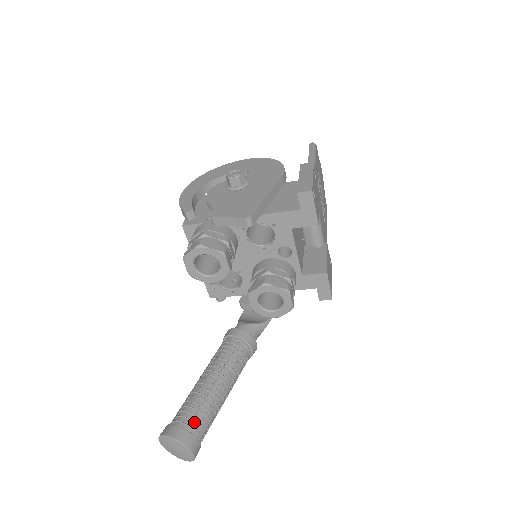
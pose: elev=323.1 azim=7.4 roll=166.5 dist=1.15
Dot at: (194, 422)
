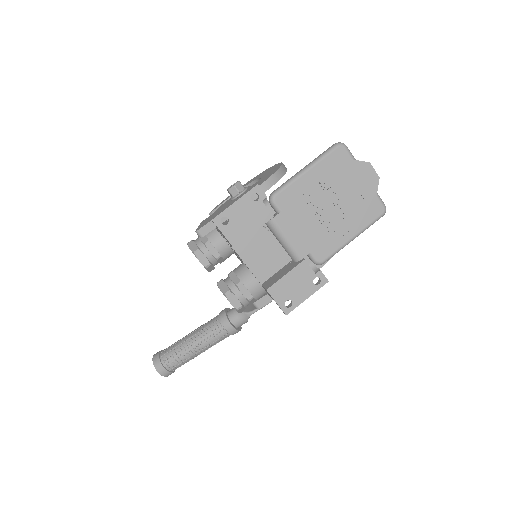
Dot at: (165, 355)
